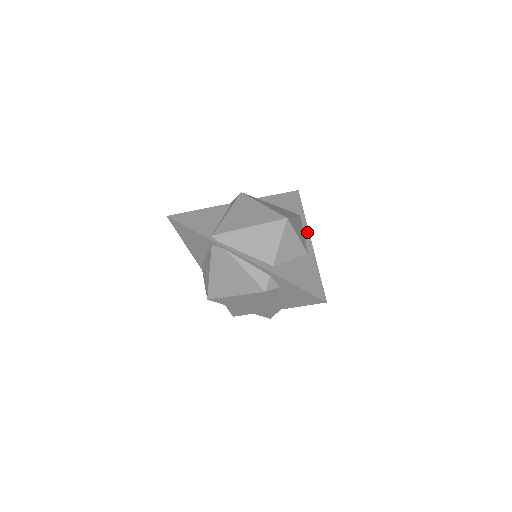
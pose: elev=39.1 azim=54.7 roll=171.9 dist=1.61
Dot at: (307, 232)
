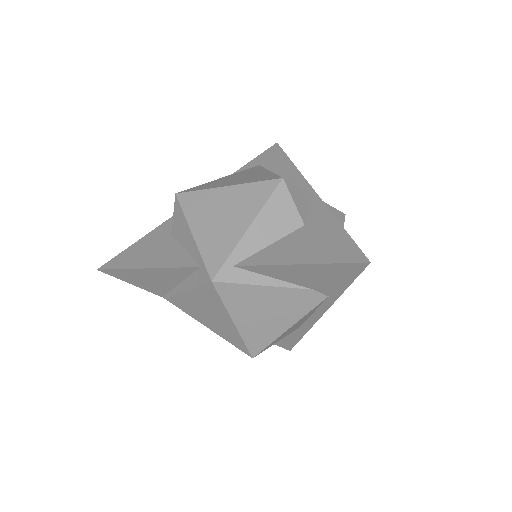
Dot at: (321, 313)
